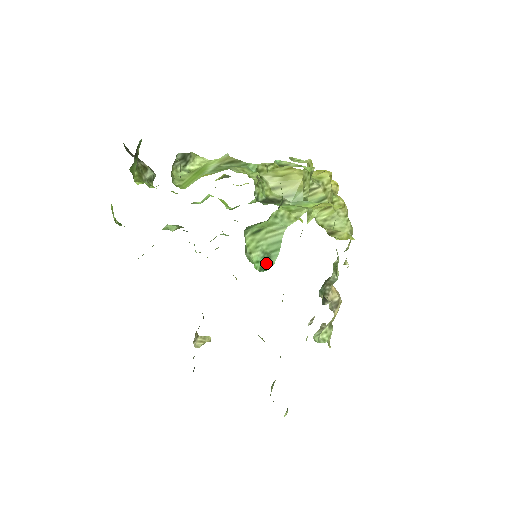
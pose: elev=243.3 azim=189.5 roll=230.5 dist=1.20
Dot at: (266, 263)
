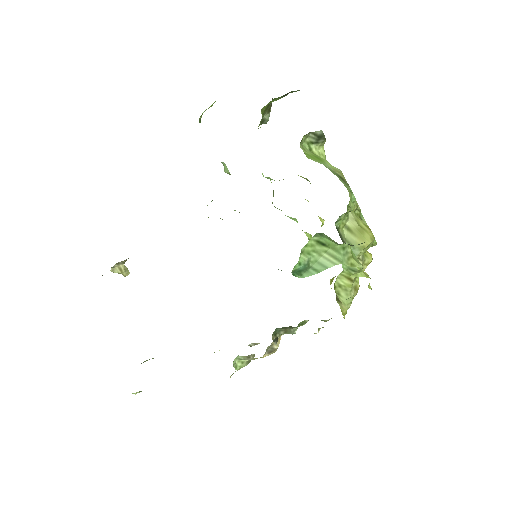
Dot at: (300, 271)
